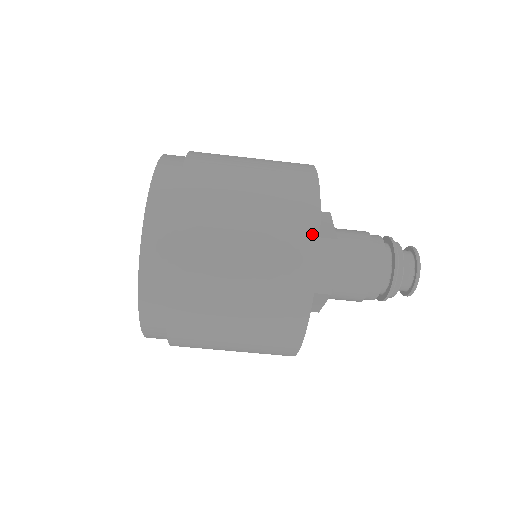
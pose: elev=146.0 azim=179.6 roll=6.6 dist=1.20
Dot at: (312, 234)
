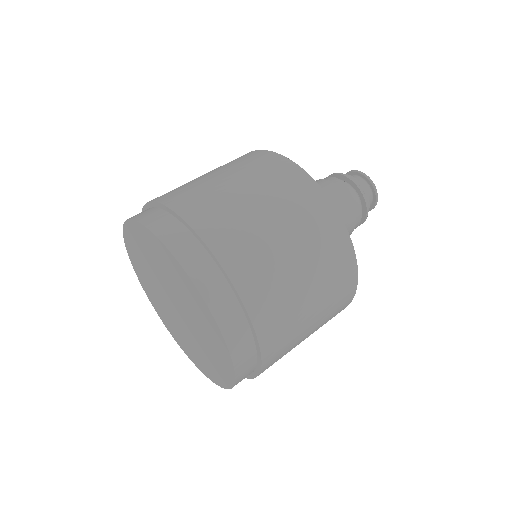
Dot at: (295, 170)
